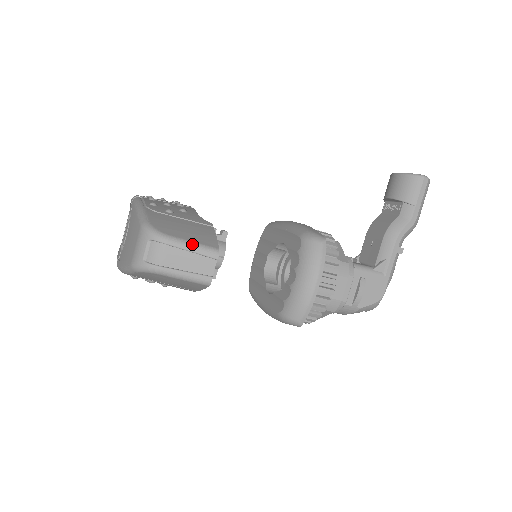
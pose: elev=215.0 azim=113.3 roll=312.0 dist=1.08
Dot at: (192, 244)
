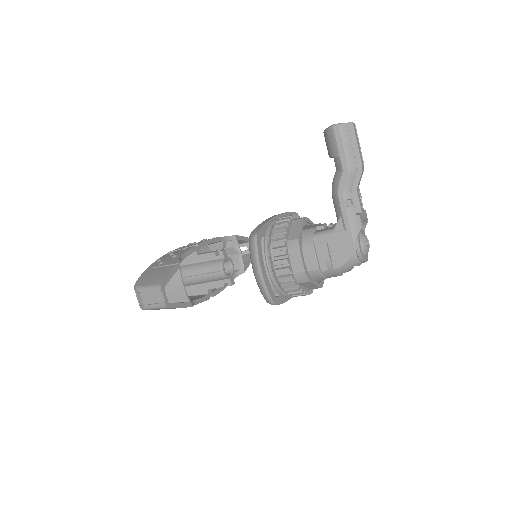
Dot at: (149, 287)
